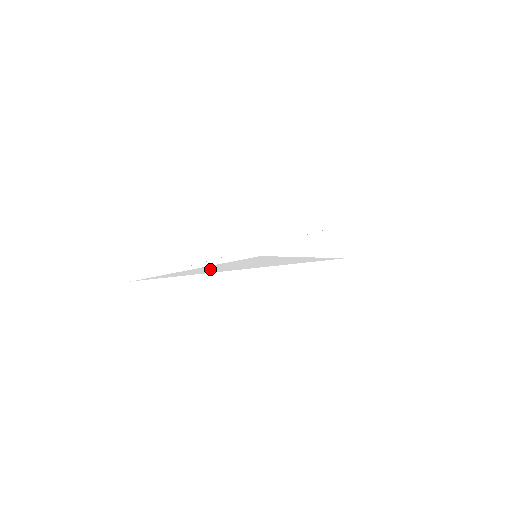
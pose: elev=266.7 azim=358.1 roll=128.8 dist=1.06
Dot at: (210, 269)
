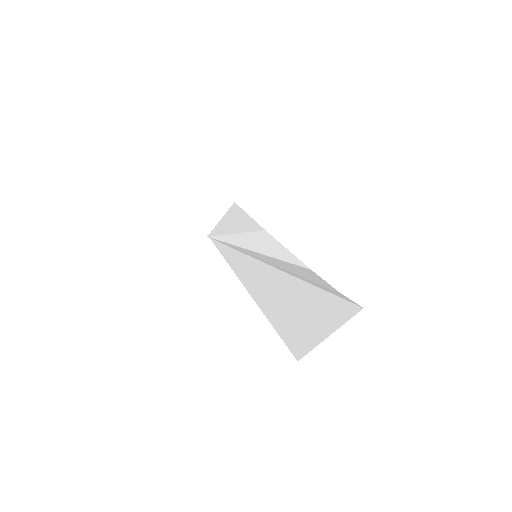
Dot at: (242, 241)
